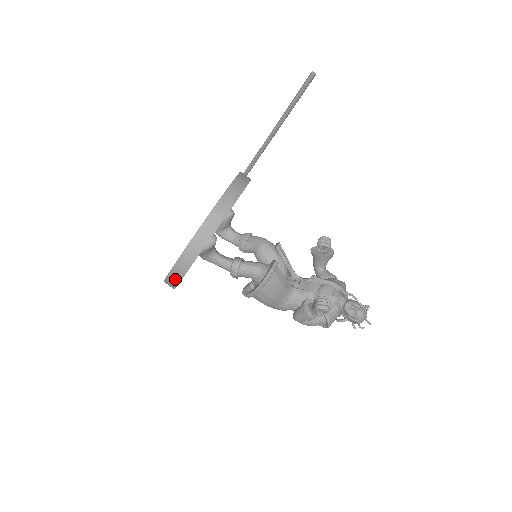
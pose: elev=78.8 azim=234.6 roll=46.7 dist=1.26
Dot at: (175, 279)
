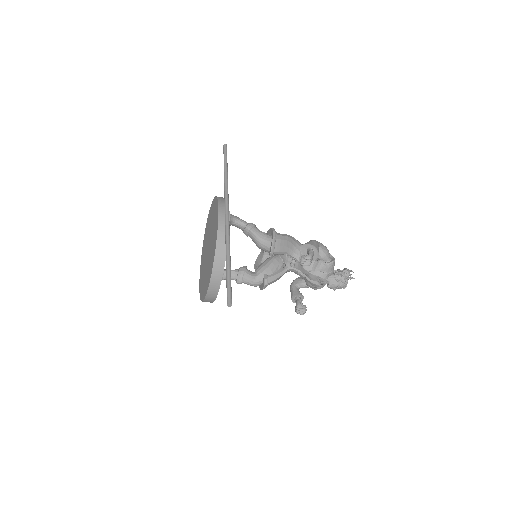
Dot at: occluded
